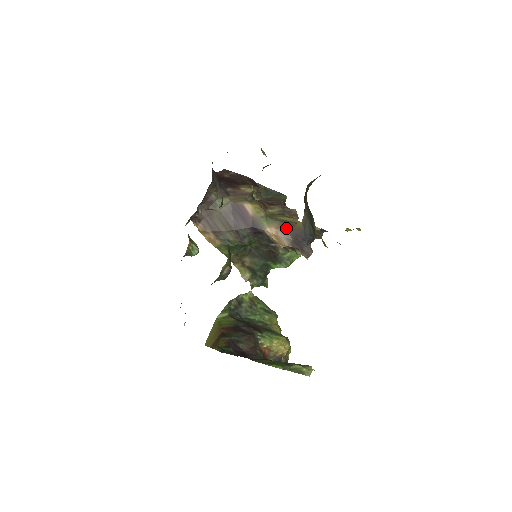
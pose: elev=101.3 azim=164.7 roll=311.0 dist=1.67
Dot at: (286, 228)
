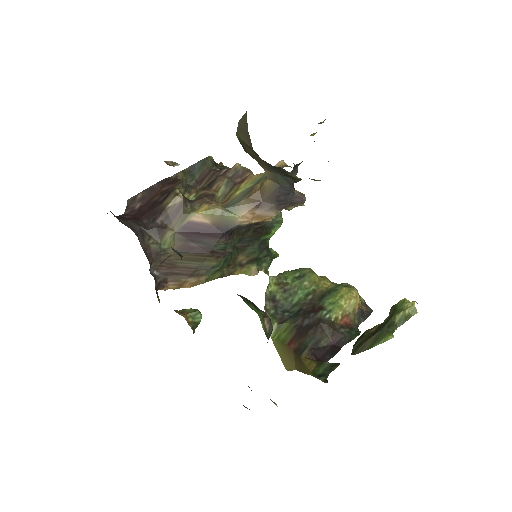
Dot at: (257, 200)
